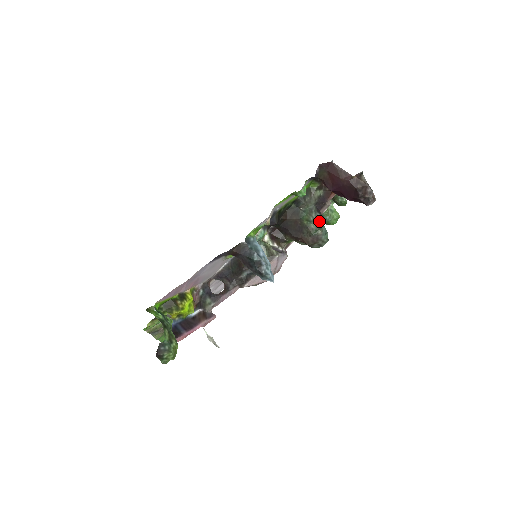
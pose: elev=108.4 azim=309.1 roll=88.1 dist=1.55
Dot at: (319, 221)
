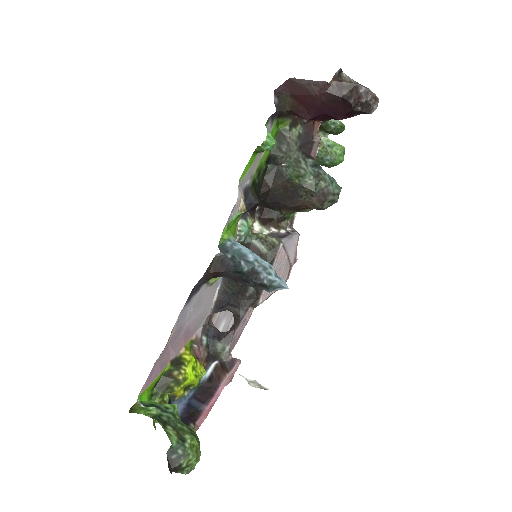
Dot at: (315, 169)
